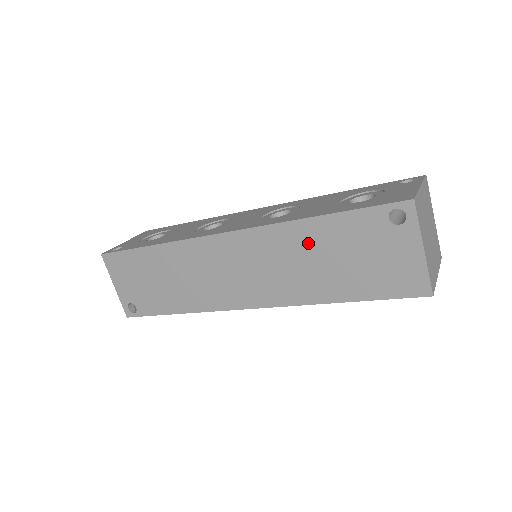
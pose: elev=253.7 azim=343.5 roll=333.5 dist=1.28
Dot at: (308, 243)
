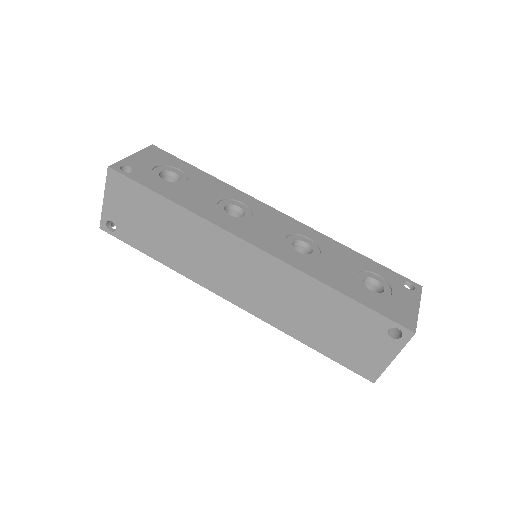
Dot at: (317, 301)
